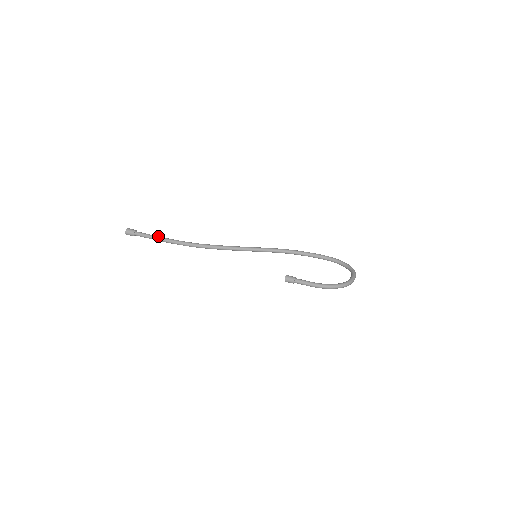
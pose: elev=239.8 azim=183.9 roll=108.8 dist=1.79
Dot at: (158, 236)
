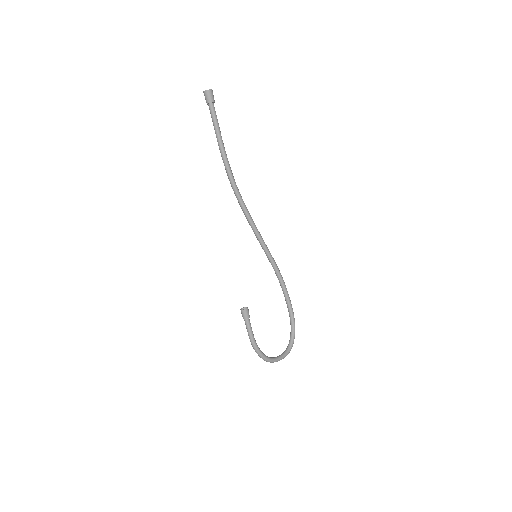
Dot at: (221, 136)
